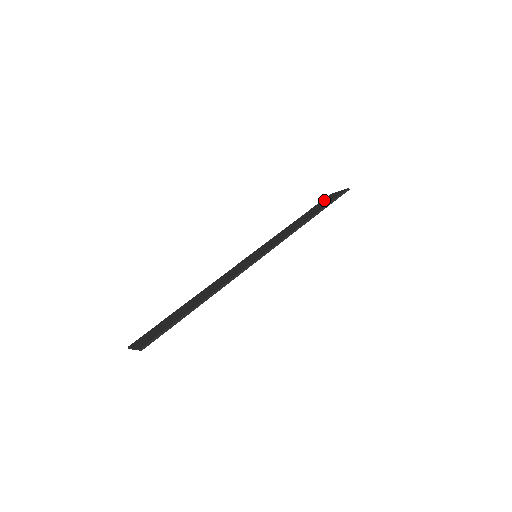
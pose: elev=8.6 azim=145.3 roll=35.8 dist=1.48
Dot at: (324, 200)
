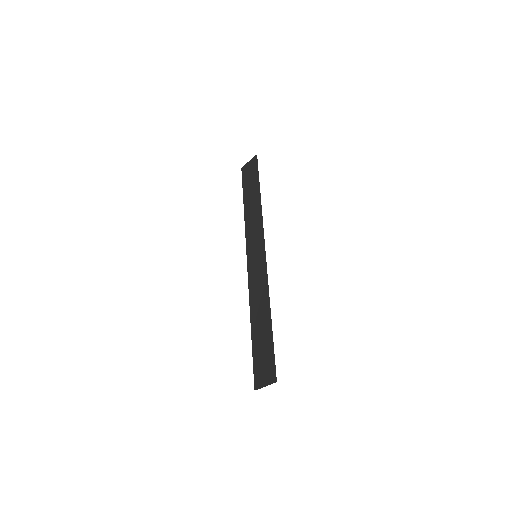
Dot at: (245, 177)
